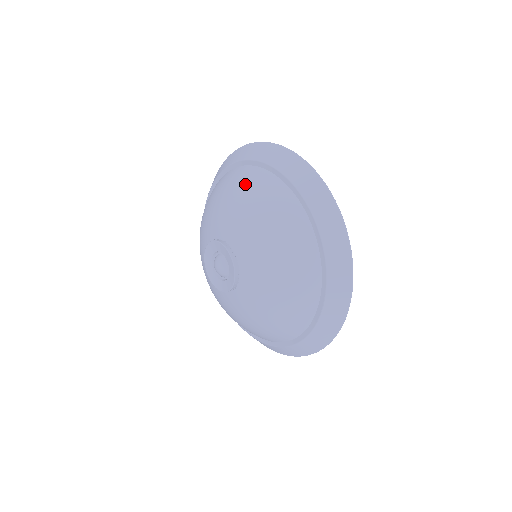
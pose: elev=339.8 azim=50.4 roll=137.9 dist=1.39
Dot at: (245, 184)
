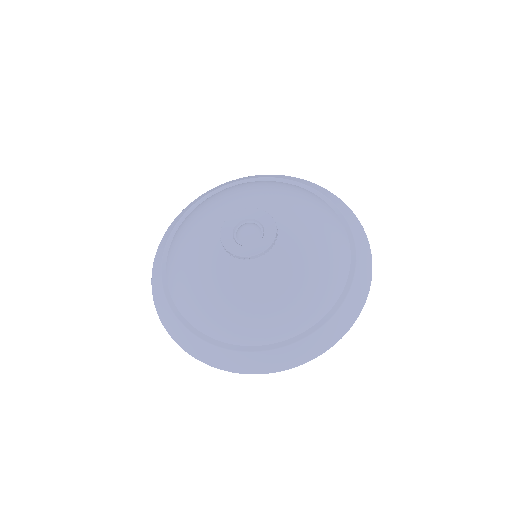
Dot at: (196, 210)
